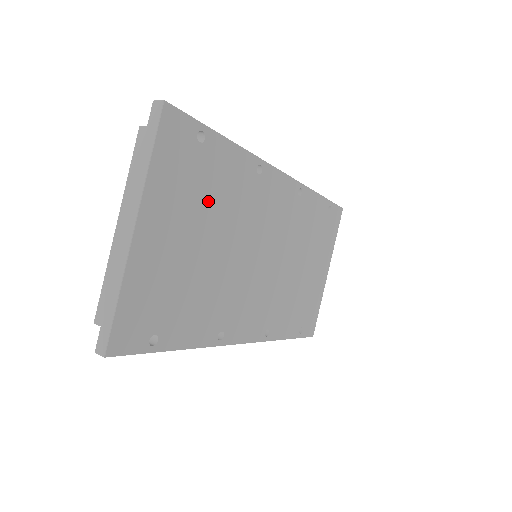
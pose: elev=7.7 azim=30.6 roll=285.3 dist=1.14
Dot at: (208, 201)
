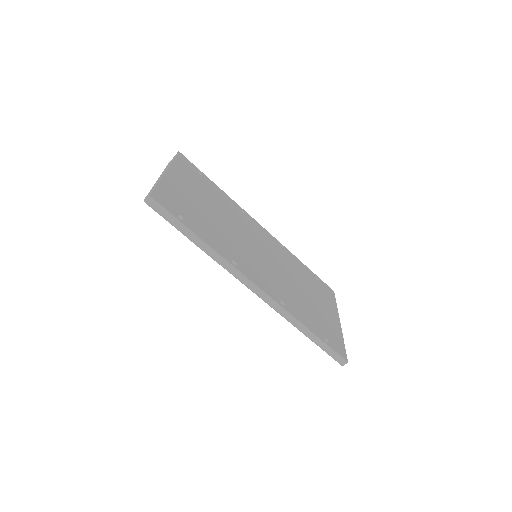
Dot at: (209, 196)
